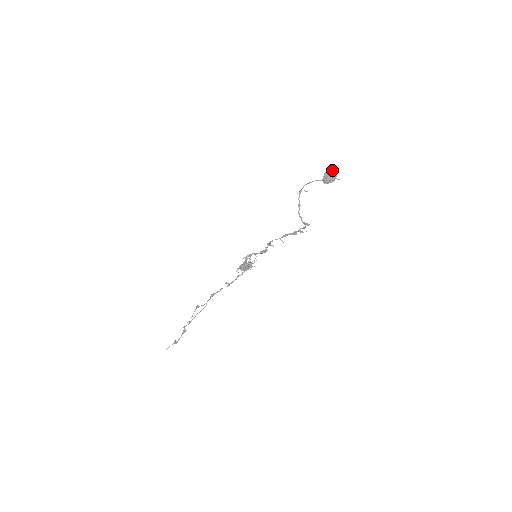
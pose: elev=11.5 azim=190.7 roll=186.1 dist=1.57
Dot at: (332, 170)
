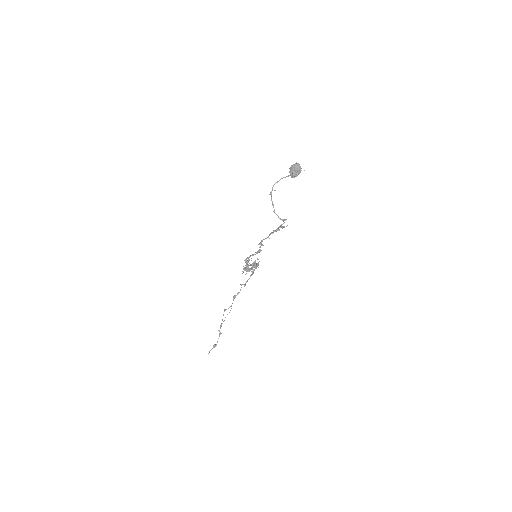
Dot at: (295, 164)
